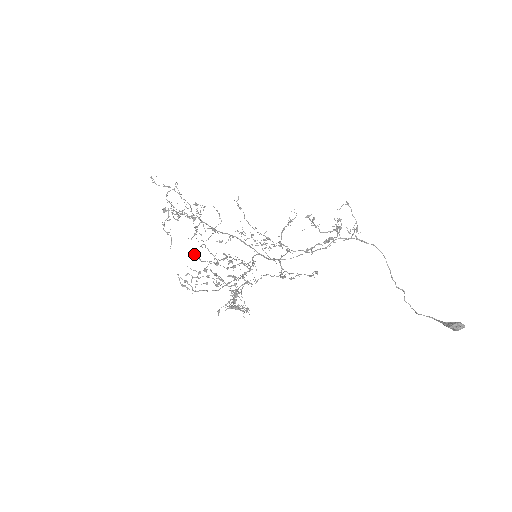
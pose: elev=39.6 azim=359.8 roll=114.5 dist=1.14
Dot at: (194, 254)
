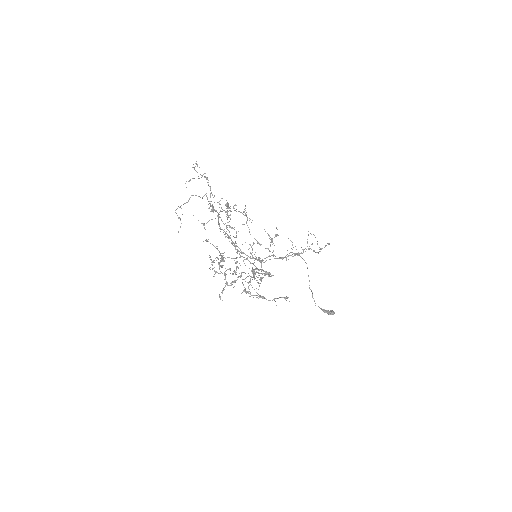
Dot at: (213, 245)
